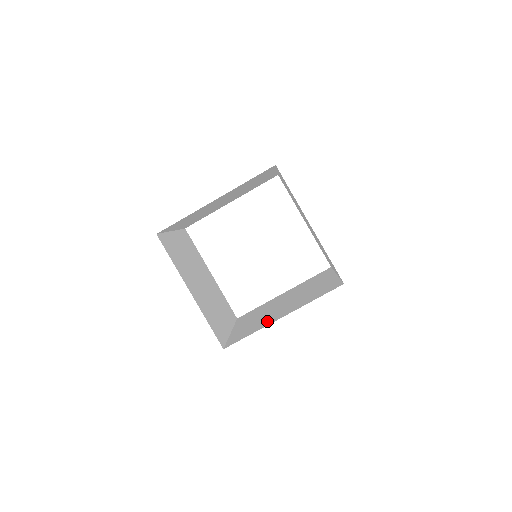
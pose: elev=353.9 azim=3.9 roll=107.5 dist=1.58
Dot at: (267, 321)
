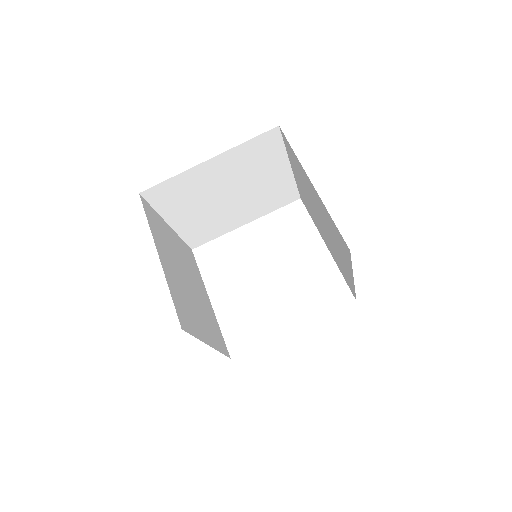
Dot at: occluded
